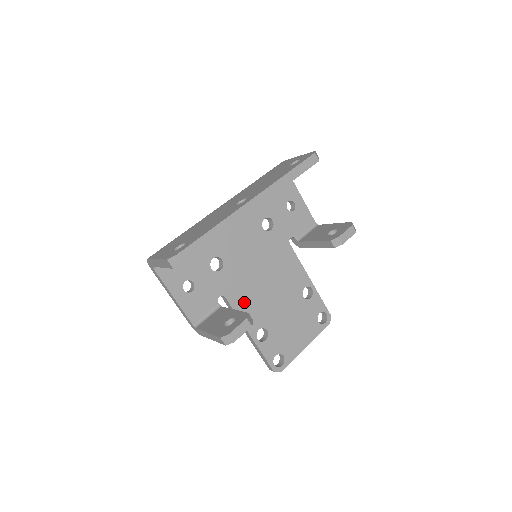
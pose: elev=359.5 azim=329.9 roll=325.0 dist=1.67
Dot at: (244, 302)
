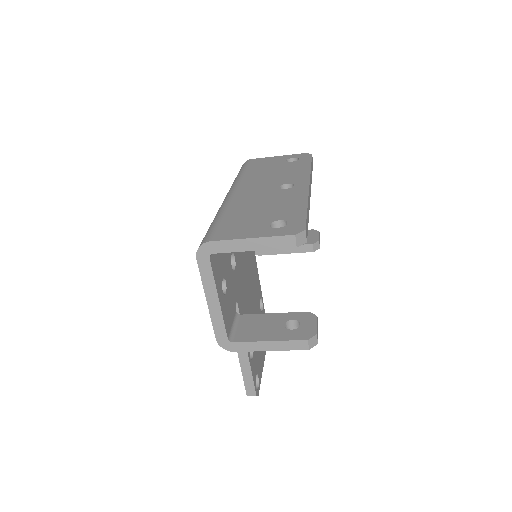
Dot at: (244, 311)
